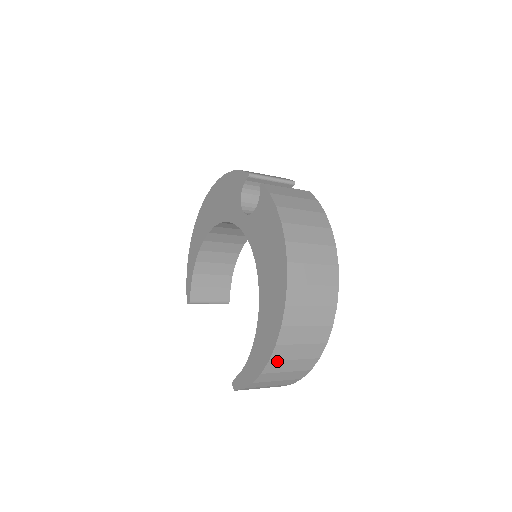
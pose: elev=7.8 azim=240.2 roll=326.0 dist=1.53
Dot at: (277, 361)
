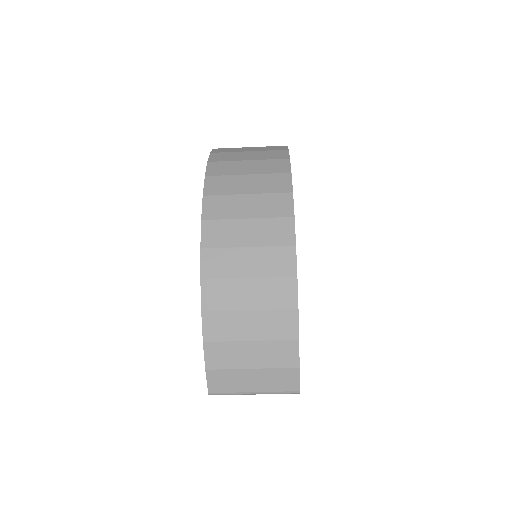
Dot at: (216, 281)
